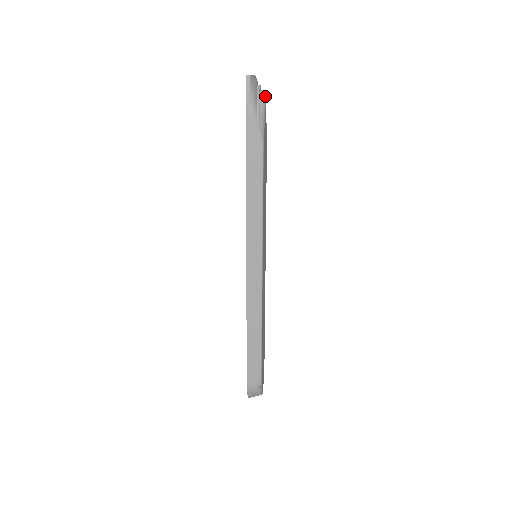
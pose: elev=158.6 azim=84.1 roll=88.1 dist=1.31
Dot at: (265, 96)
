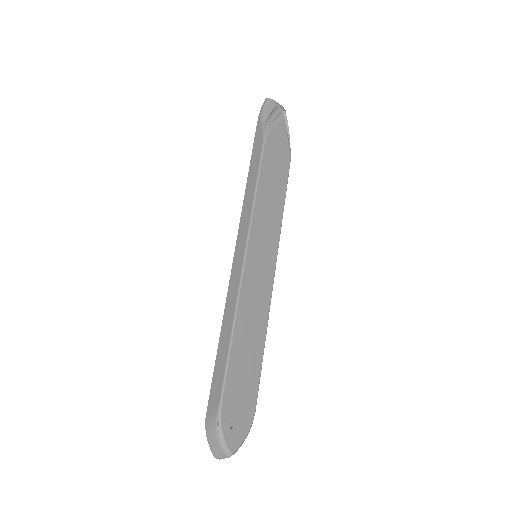
Dot at: (283, 114)
